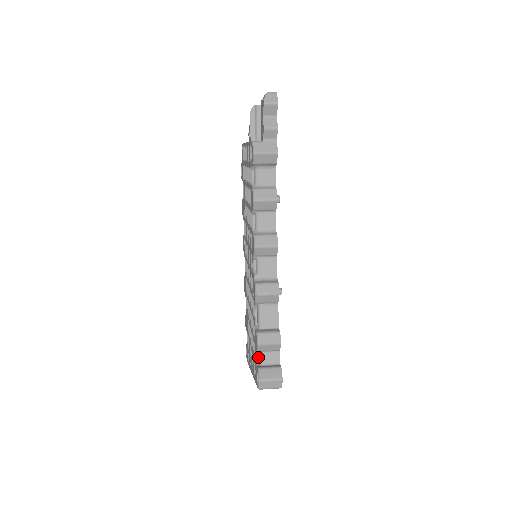
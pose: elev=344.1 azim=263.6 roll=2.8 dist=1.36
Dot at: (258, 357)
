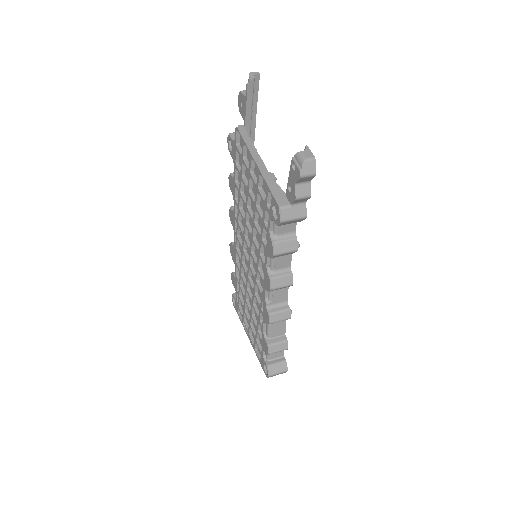
Dot at: (265, 353)
